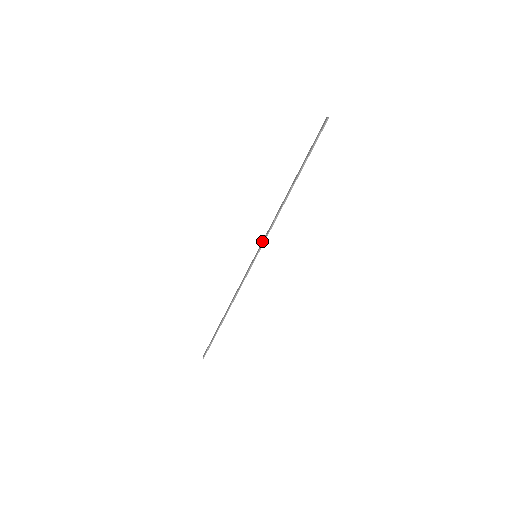
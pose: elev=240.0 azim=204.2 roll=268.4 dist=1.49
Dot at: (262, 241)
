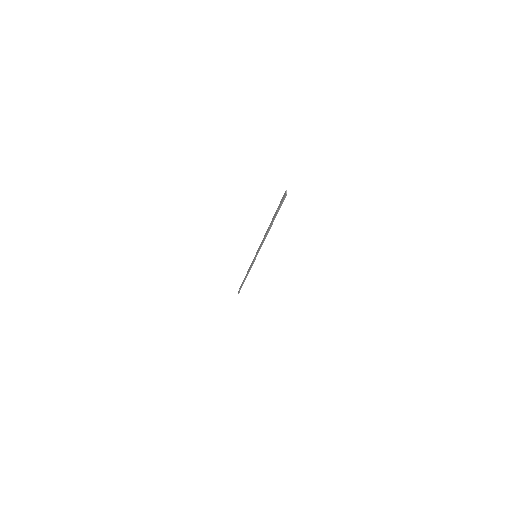
Dot at: (258, 249)
